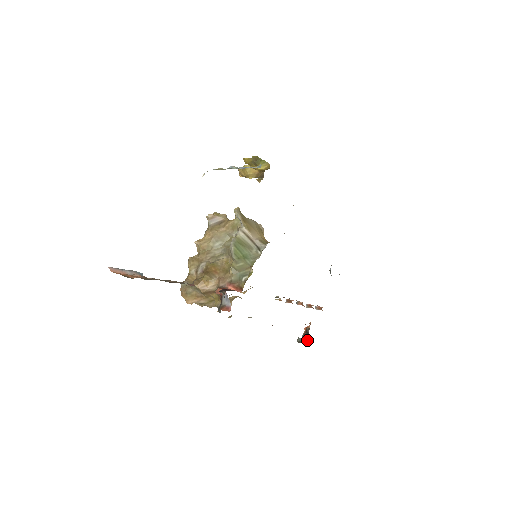
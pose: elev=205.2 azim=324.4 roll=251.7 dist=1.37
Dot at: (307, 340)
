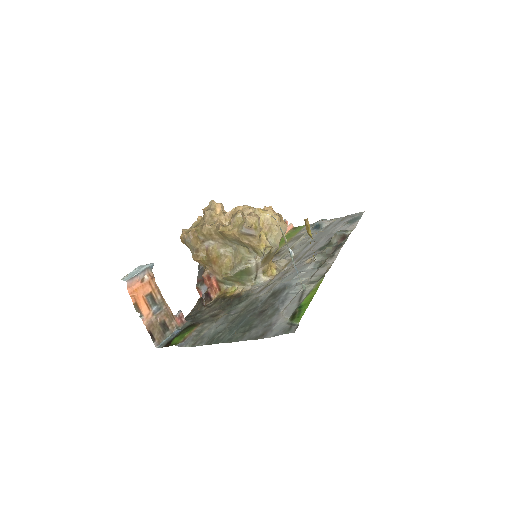
Dot at: occluded
